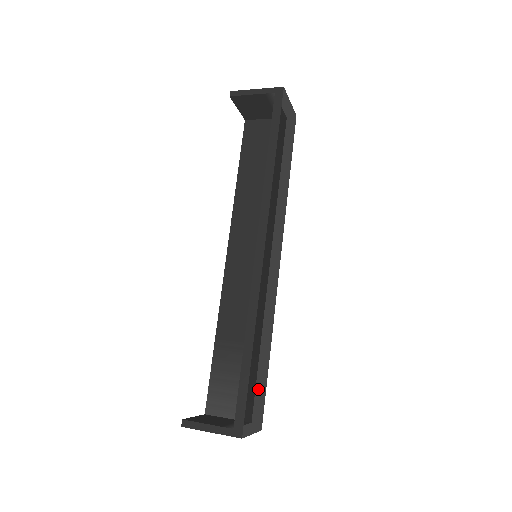
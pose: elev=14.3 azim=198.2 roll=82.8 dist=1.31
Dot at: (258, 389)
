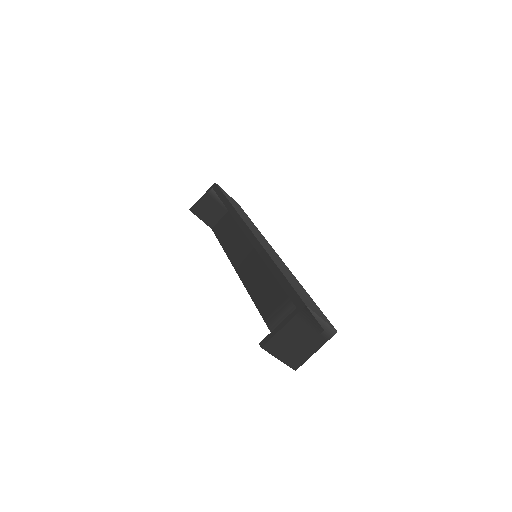
Dot at: (306, 298)
